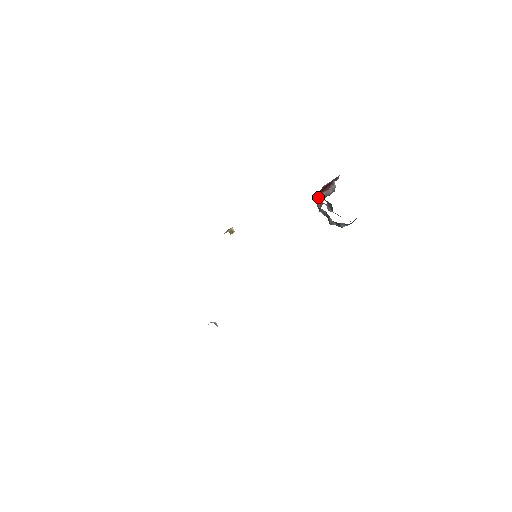
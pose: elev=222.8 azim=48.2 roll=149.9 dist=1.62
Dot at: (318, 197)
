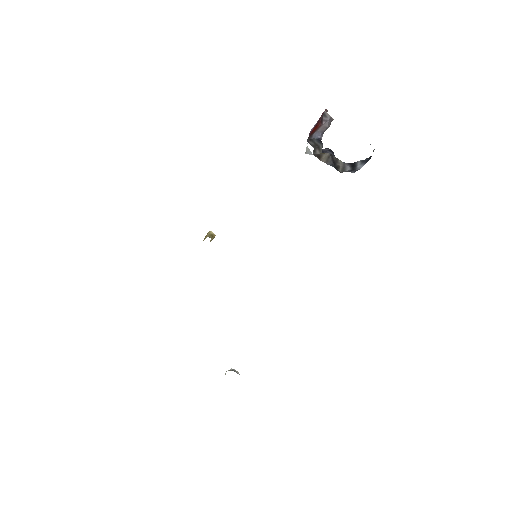
Dot at: (311, 142)
